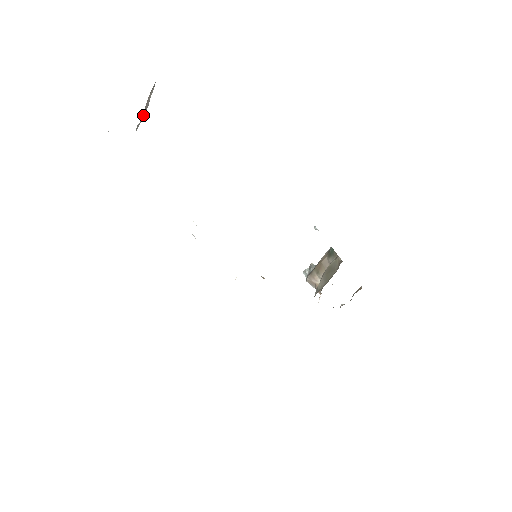
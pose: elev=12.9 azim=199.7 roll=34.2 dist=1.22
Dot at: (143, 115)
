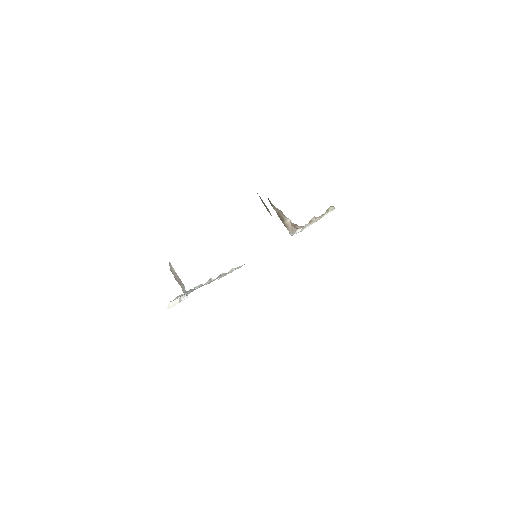
Dot at: (180, 283)
